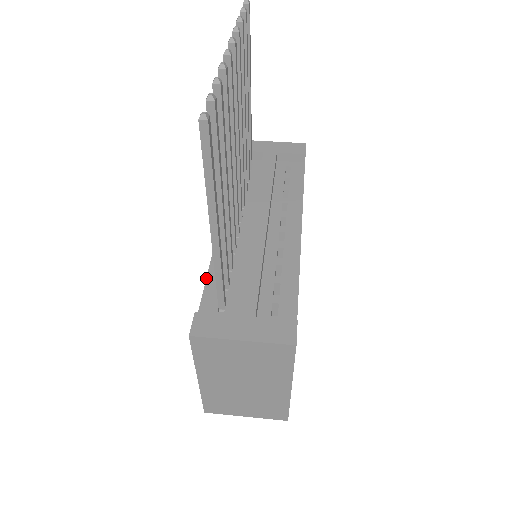
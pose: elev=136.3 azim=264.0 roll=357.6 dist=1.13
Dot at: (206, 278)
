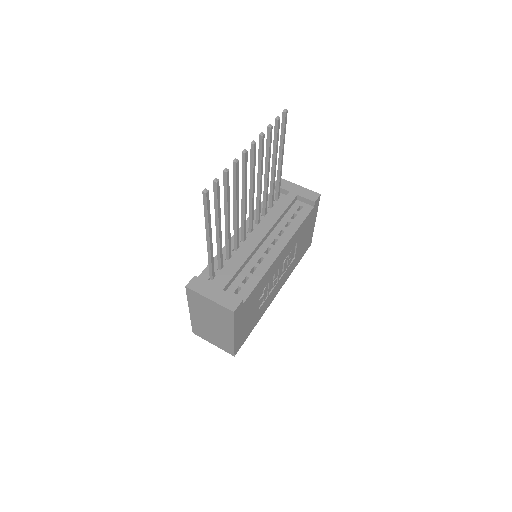
Dot at: occluded
